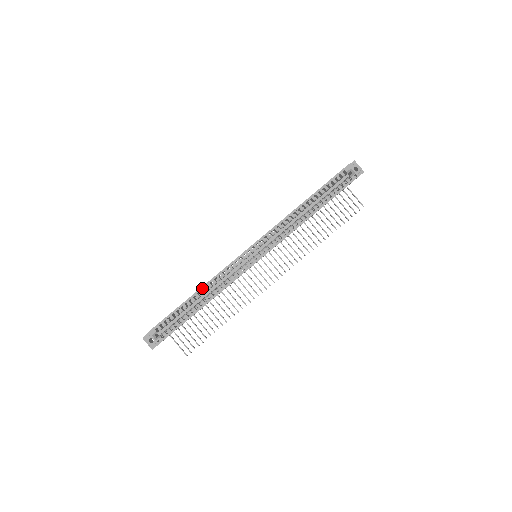
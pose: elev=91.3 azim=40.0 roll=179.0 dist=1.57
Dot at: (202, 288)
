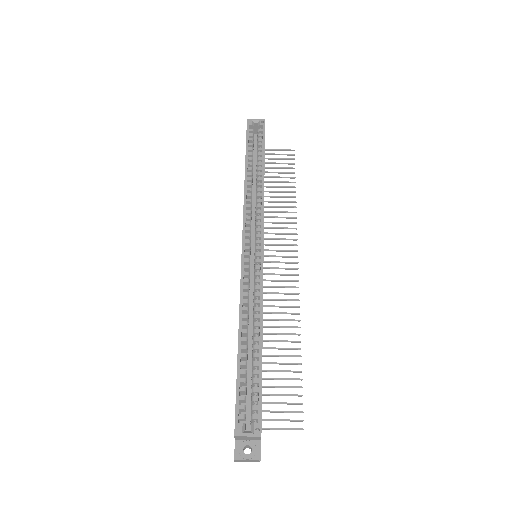
Dot at: (240, 325)
